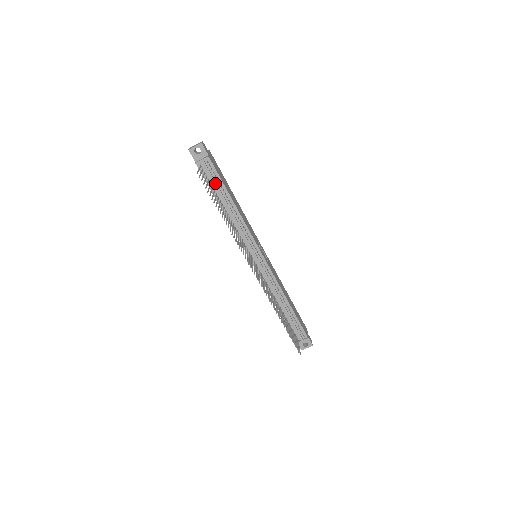
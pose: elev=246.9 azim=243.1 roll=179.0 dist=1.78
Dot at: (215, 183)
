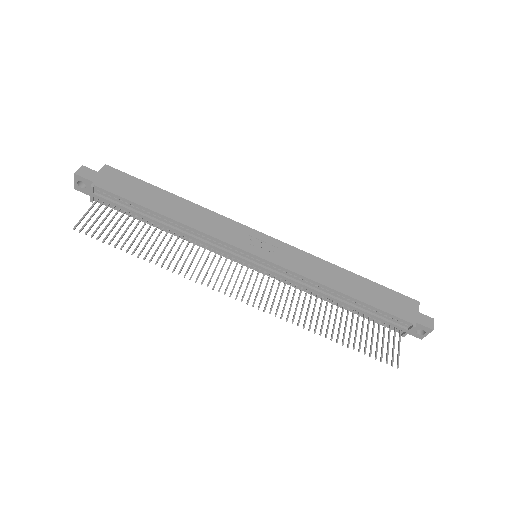
Dot at: (126, 209)
